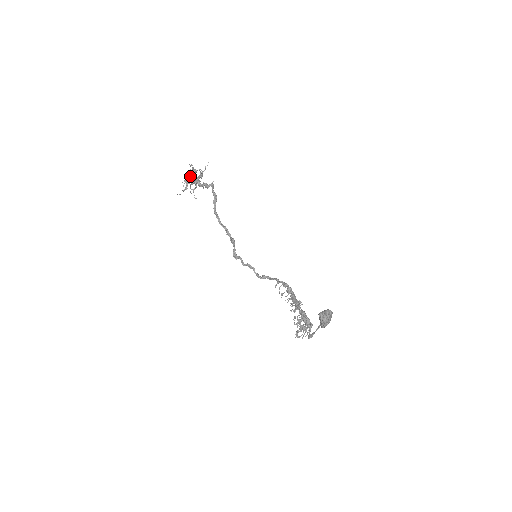
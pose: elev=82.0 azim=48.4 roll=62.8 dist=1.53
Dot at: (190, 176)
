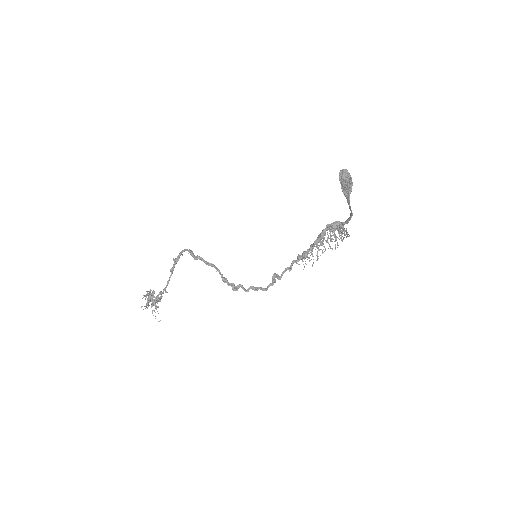
Dot at: occluded
